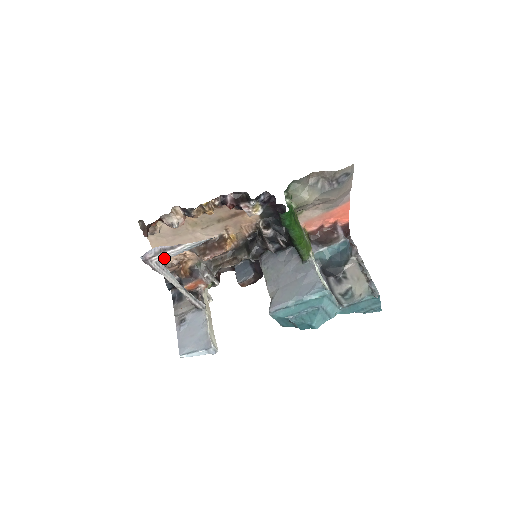
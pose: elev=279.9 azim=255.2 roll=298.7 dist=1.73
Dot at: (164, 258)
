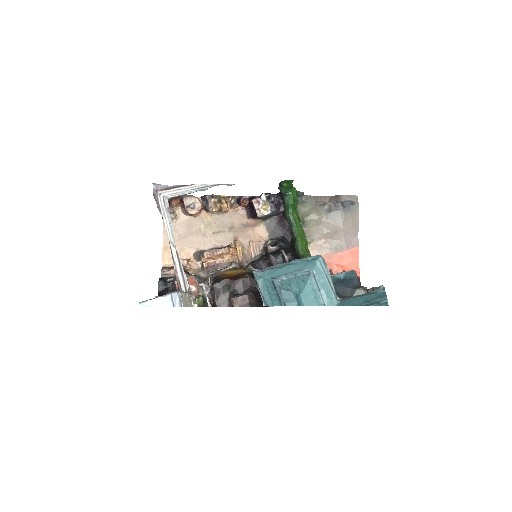
Dot at: (172, 194)
